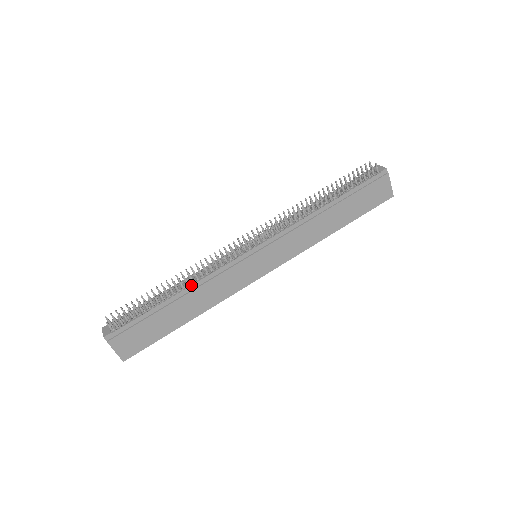
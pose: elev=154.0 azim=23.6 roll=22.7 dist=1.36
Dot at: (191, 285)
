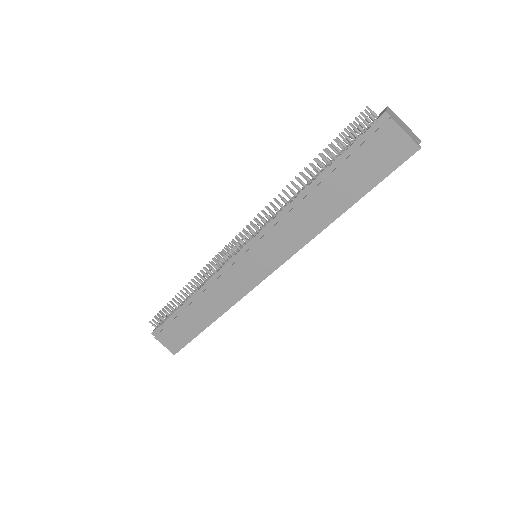
Dot at: (197, 290)
